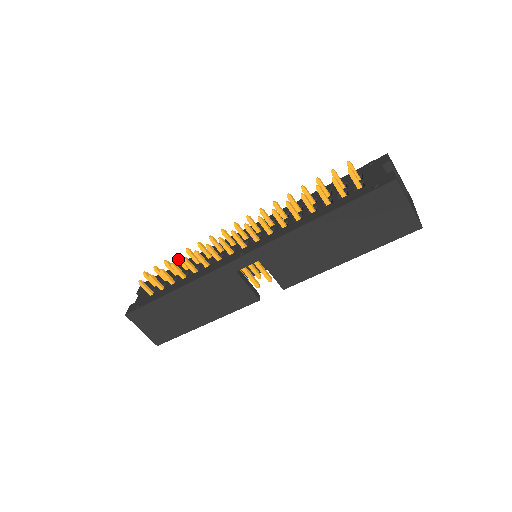
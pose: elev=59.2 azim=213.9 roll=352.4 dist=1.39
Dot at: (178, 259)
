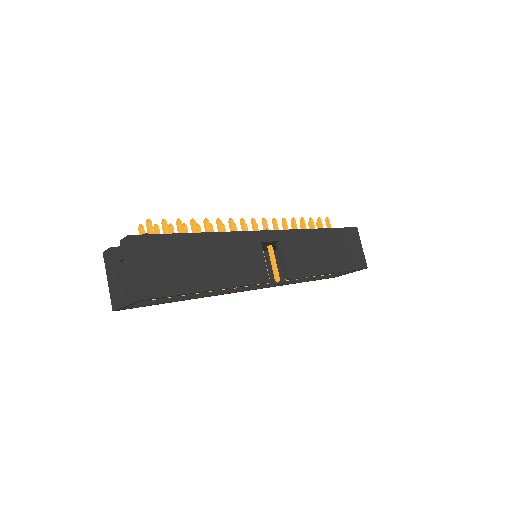
Dot at: (186, 228)
